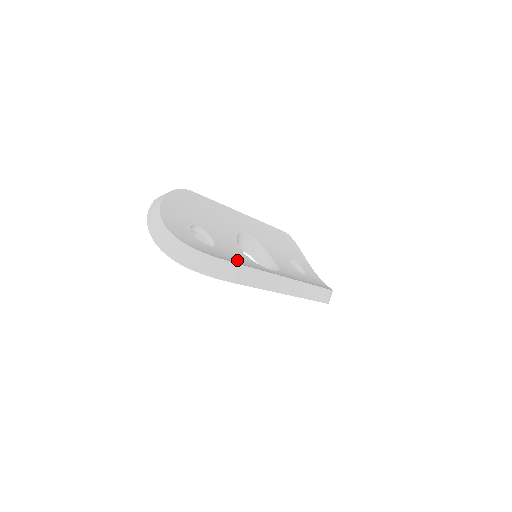
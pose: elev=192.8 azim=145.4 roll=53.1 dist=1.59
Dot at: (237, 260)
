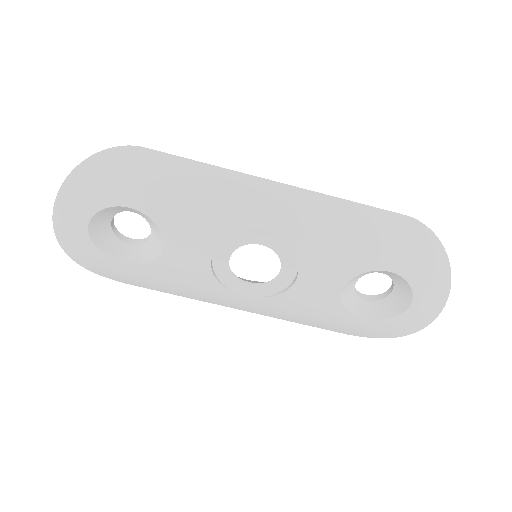
Dot at: occluded
